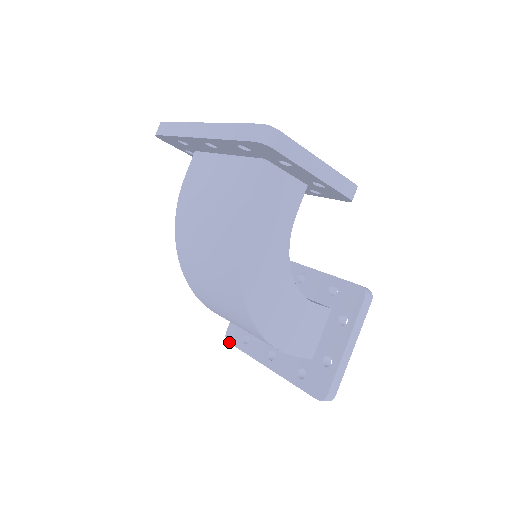
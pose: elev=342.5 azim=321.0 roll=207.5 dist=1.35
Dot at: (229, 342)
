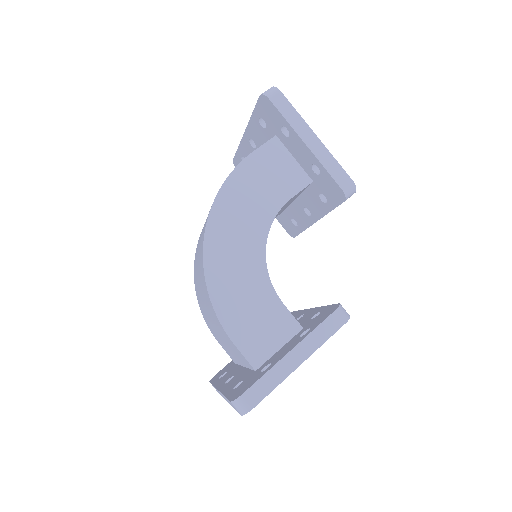
Dot at: (210, 381)
